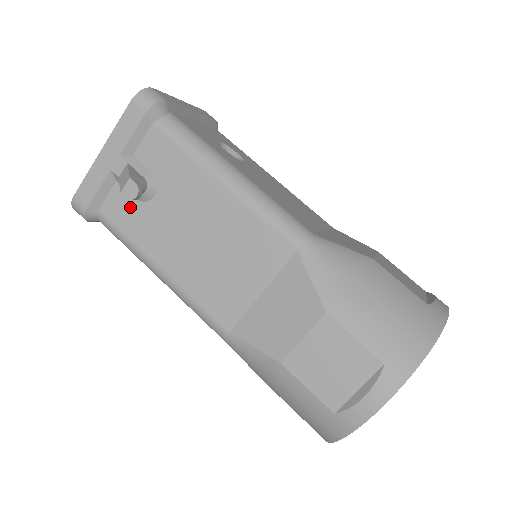
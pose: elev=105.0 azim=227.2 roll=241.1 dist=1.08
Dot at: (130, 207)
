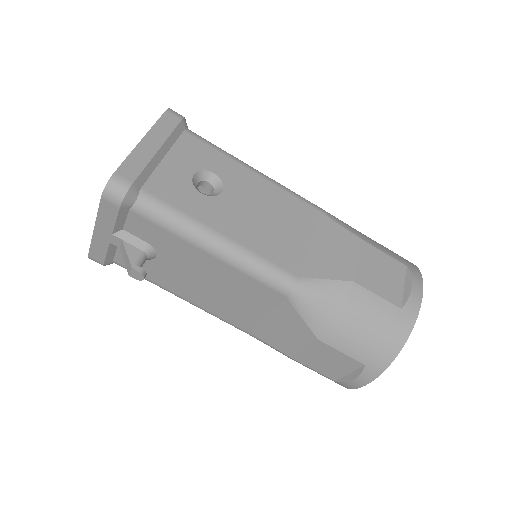
Dot at: occluded
